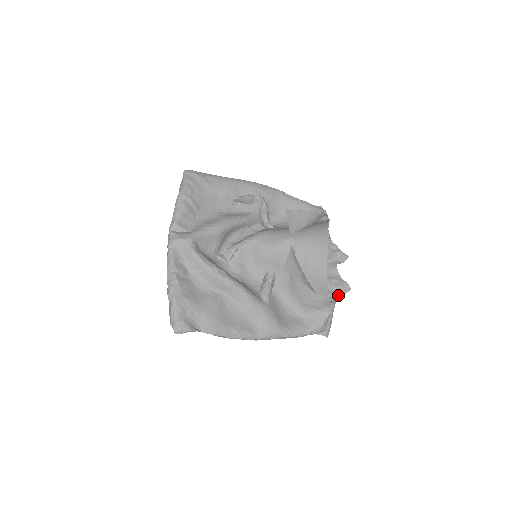
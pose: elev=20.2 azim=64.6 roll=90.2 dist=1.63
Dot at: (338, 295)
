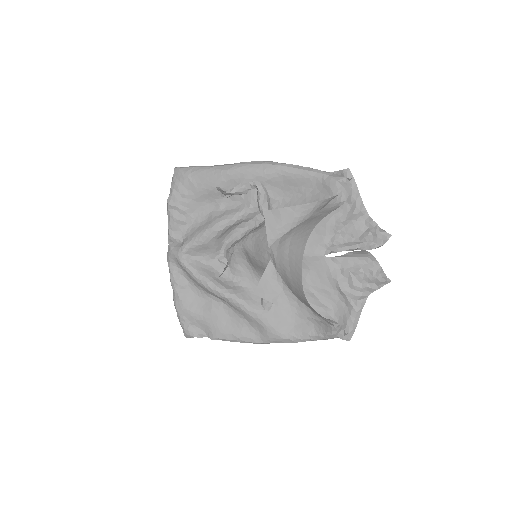
Dot at: (373, 288)
